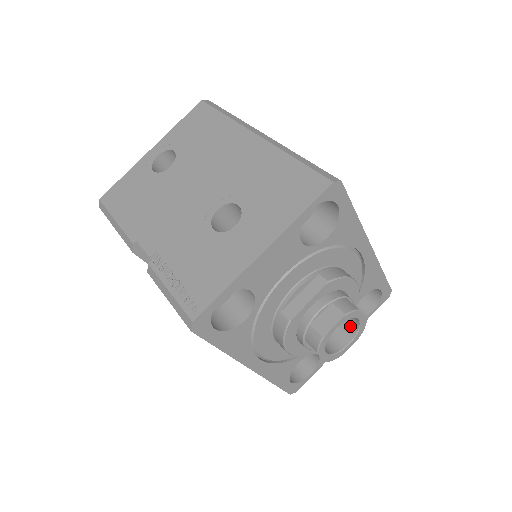
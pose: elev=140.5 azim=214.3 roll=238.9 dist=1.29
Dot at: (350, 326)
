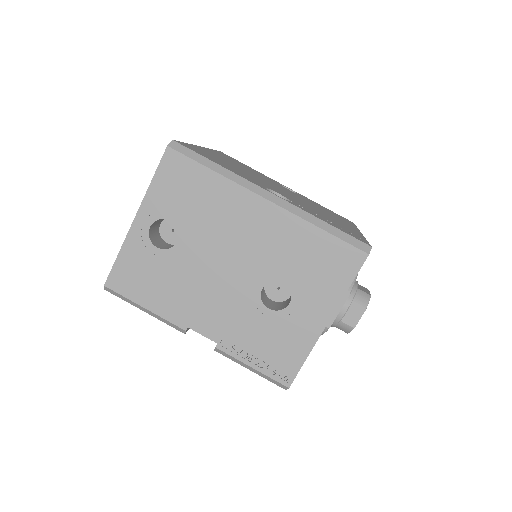
Dot at: occluded
